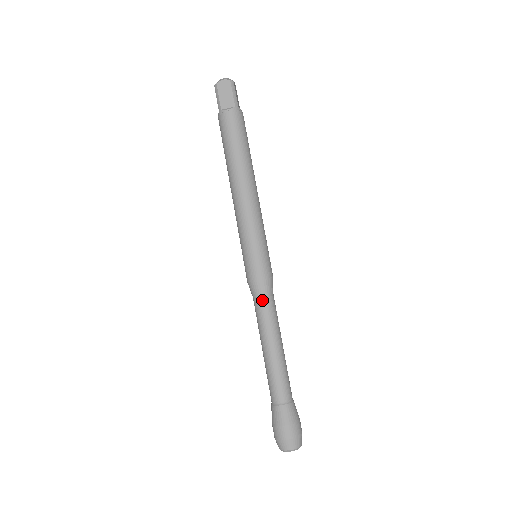
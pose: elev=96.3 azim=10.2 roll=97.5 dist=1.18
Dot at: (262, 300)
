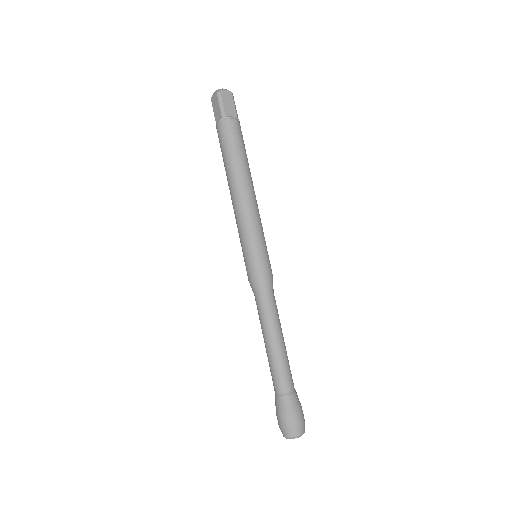
Dot at: (256, 299)
